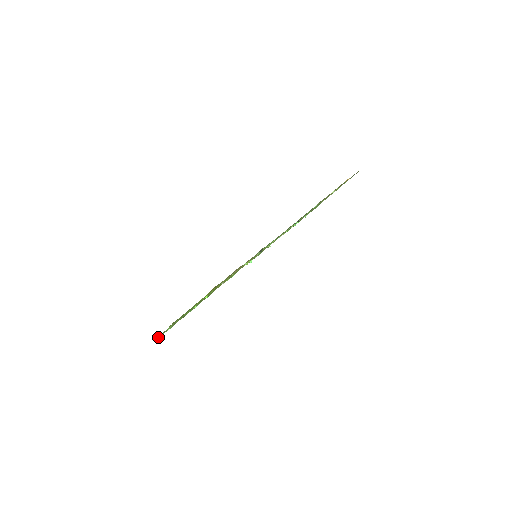
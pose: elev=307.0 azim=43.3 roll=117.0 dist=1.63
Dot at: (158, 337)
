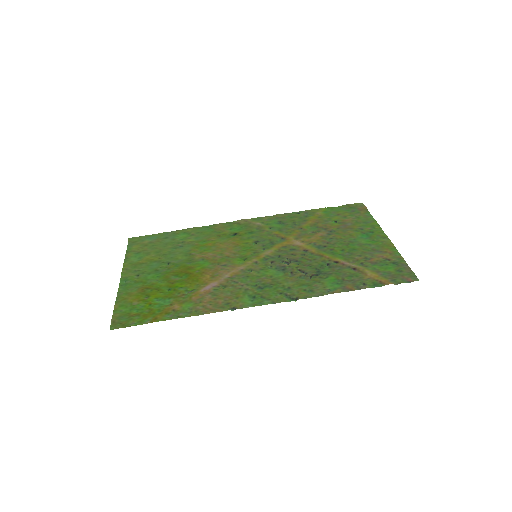
Dot at: (125, 257)
